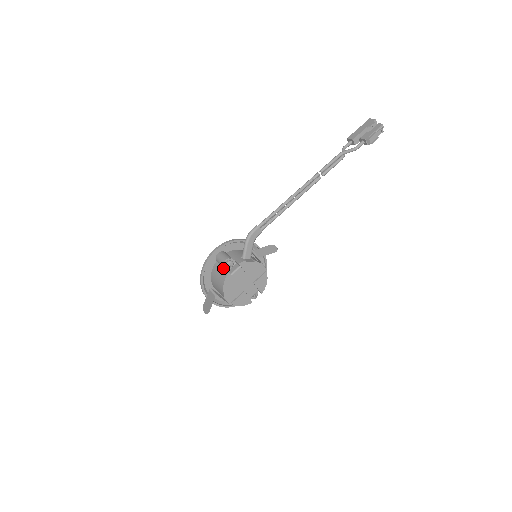
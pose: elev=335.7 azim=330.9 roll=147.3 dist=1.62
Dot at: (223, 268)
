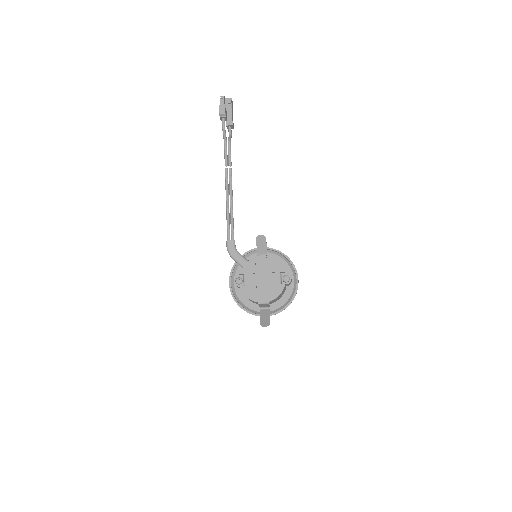
Dot at: occluded
